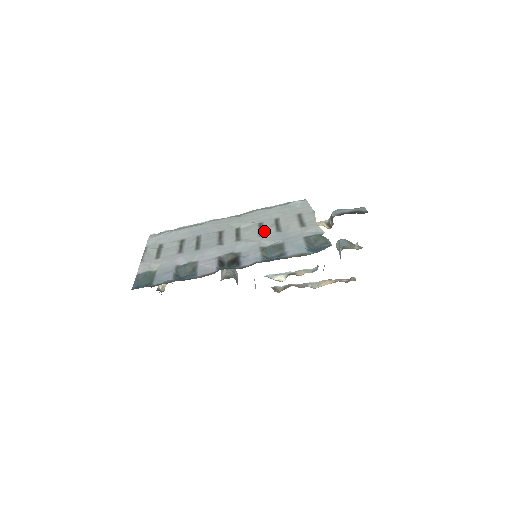
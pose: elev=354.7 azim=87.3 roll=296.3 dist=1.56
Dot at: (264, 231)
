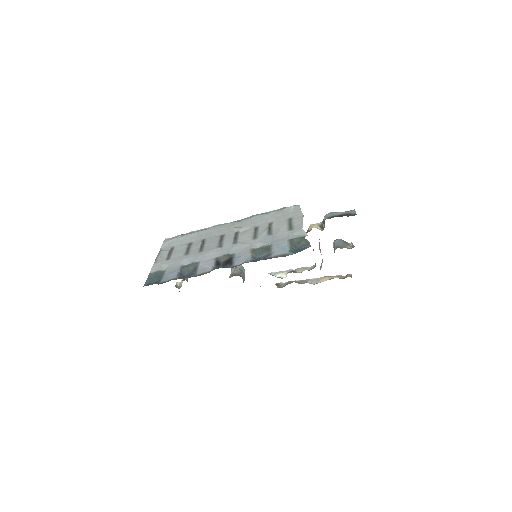
Dot at: (258, 234)
